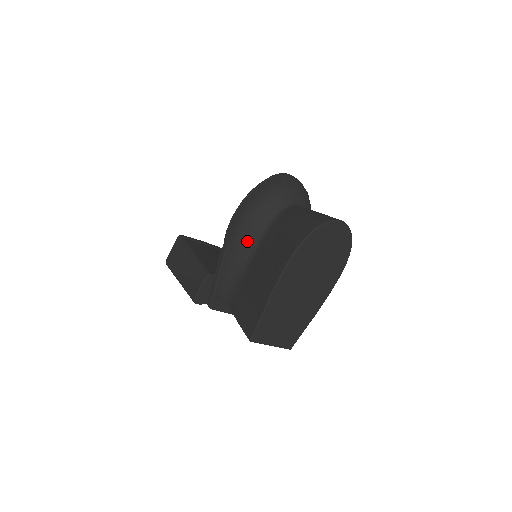
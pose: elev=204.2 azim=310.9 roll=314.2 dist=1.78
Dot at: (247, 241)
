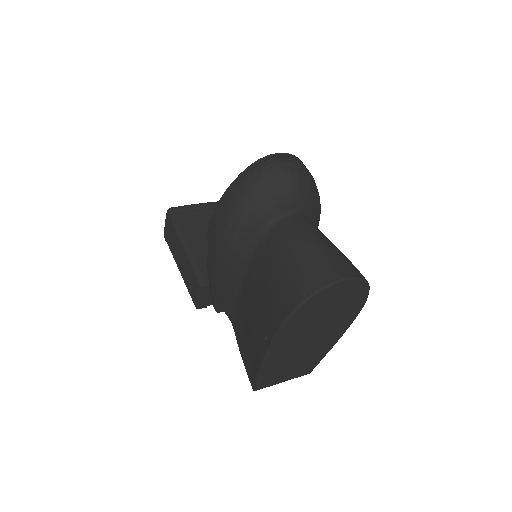
Dot at: (231, 266)
